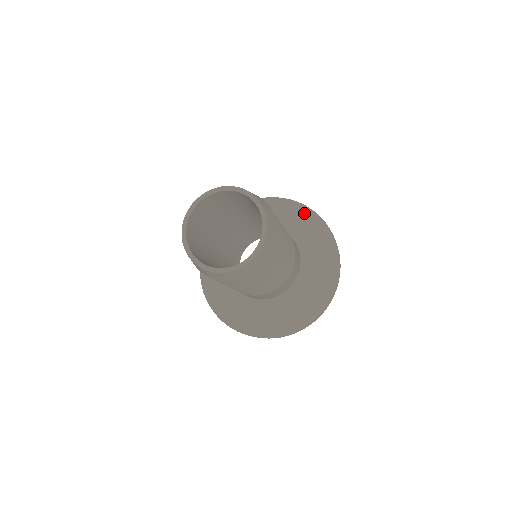
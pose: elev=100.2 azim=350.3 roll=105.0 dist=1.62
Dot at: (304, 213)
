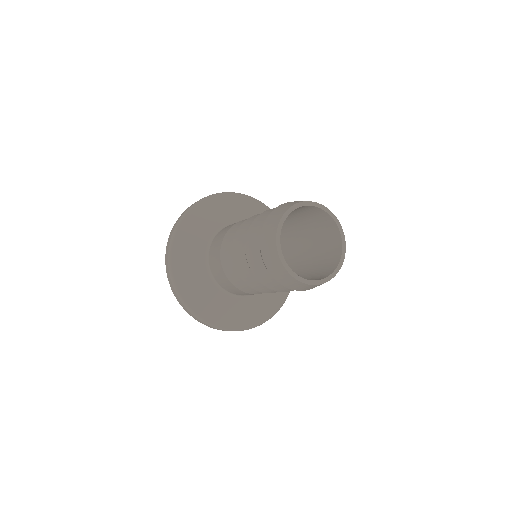
Dot at: occluded
